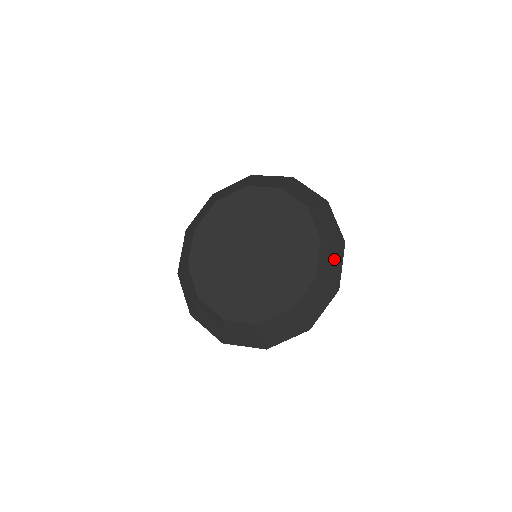
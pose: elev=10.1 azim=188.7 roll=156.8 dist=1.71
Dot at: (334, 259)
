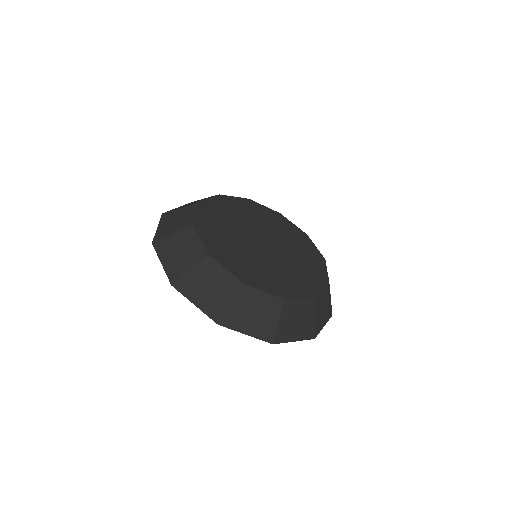
Dot at: (300, 325)
